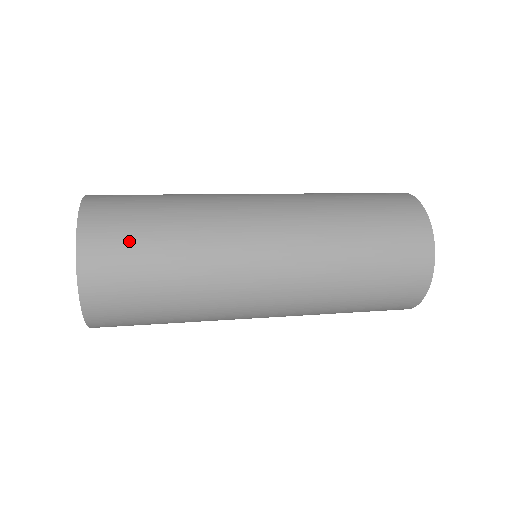
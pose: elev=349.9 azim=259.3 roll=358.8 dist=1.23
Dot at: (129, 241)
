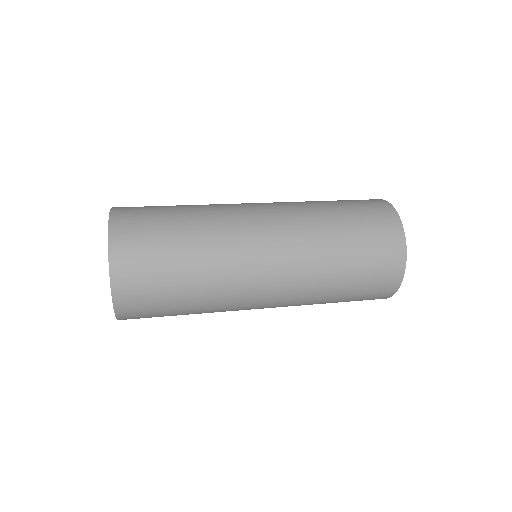
Dot at: (155, 301)
